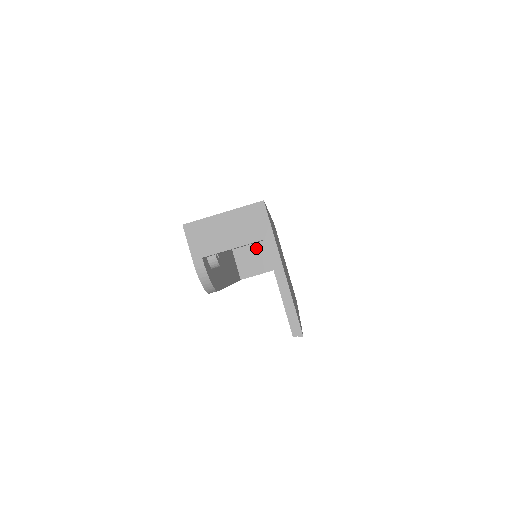
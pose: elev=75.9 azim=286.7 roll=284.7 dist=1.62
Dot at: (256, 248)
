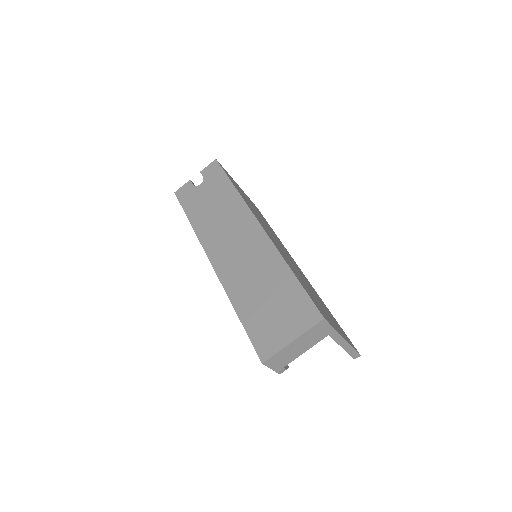
Dot at: occluded
